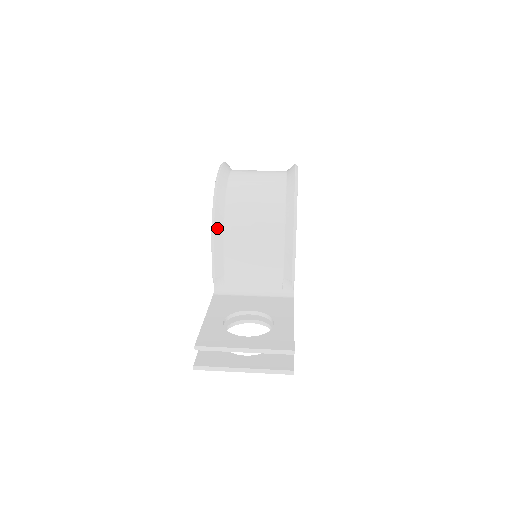
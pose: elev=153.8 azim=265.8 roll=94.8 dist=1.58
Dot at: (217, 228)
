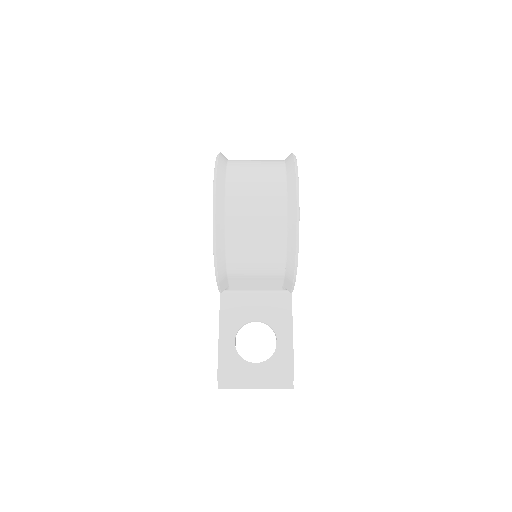
Dot at: (220, 271)
